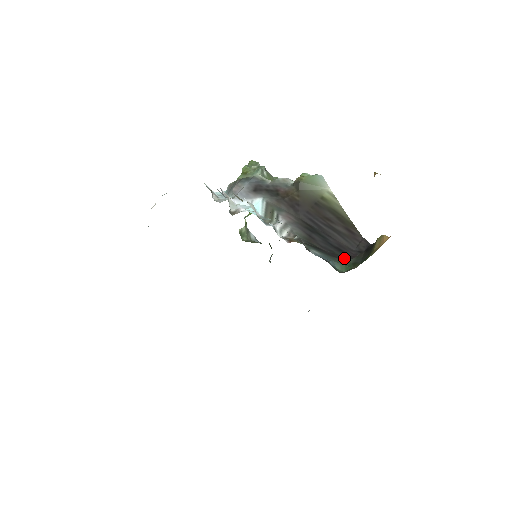
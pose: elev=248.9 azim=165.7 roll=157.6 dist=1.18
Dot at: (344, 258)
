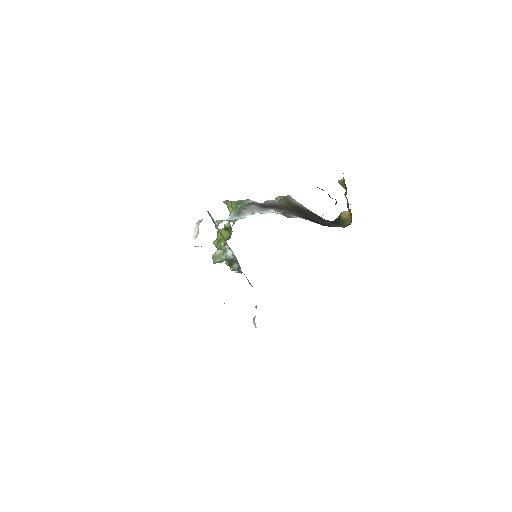
Dot at: occluded
